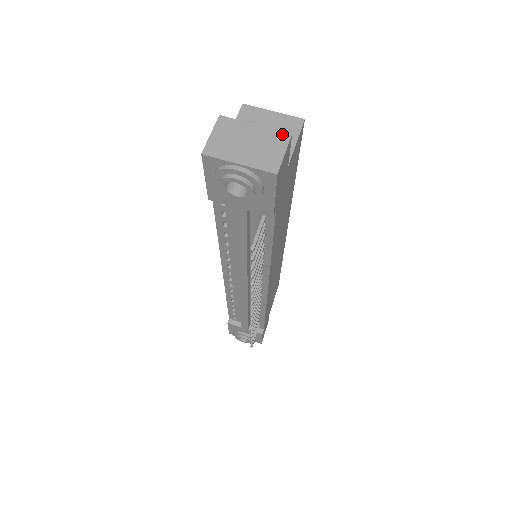
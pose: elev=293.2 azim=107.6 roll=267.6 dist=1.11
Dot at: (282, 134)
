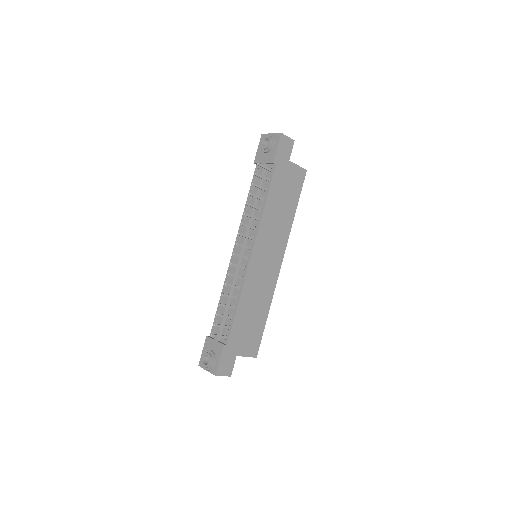
Dot at: (291, 140)
